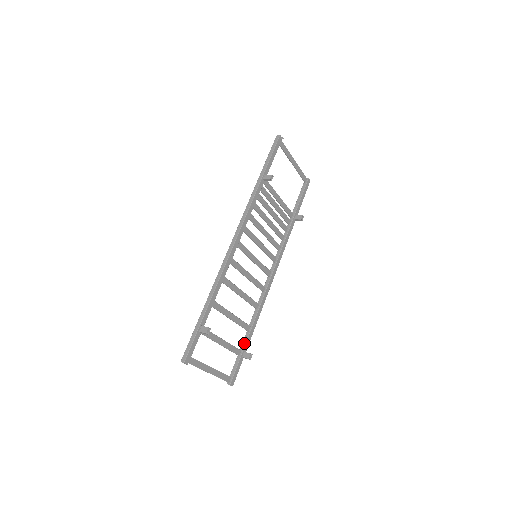
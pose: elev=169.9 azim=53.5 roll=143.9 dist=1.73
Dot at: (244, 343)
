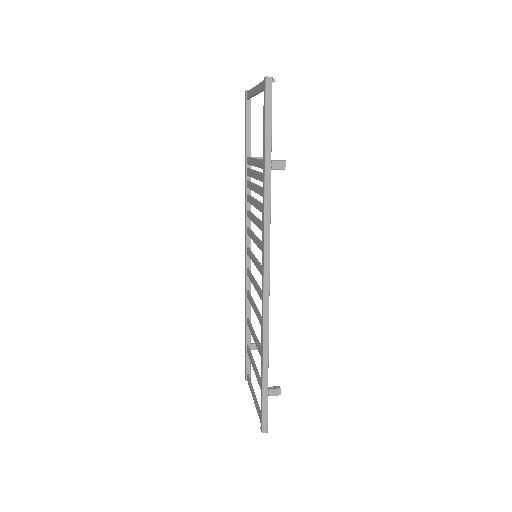
Dot at: (249, 337)
